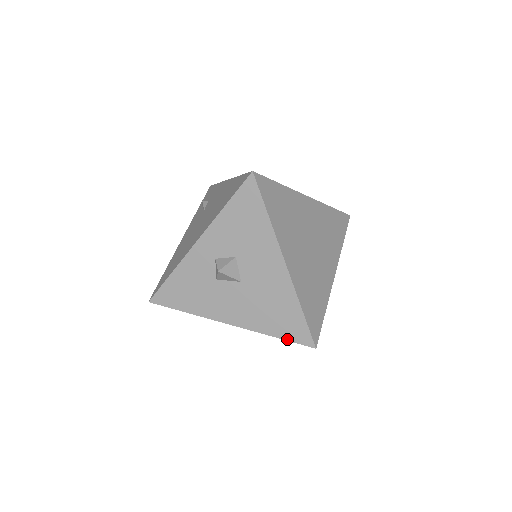
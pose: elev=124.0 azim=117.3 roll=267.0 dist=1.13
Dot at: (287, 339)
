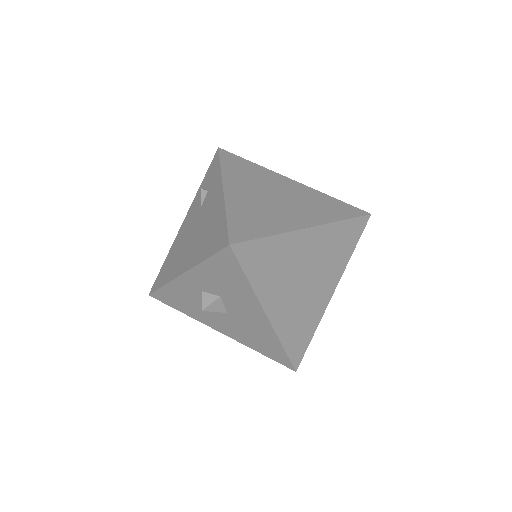
Dot at: (271, 358)
